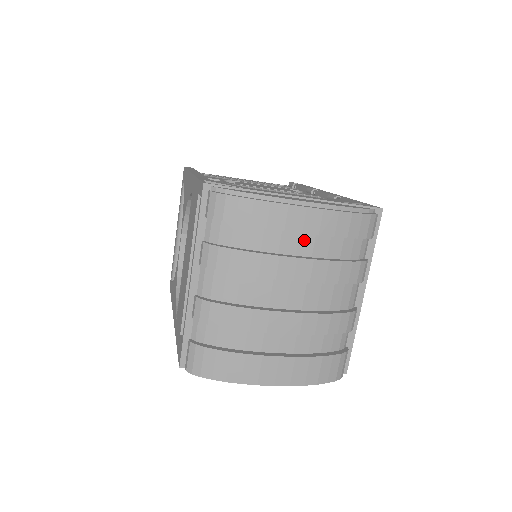
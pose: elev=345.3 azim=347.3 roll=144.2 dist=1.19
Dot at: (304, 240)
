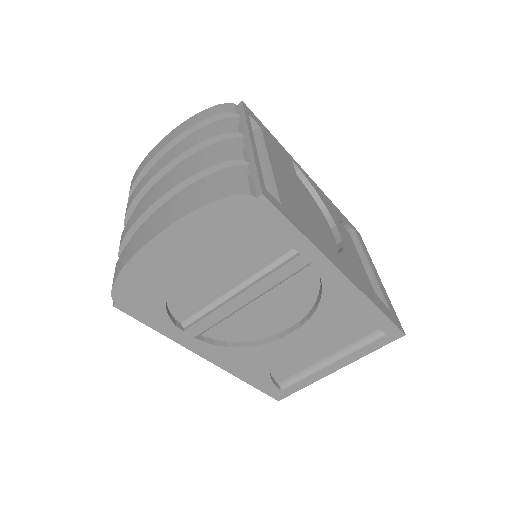
Dot at: occluded
